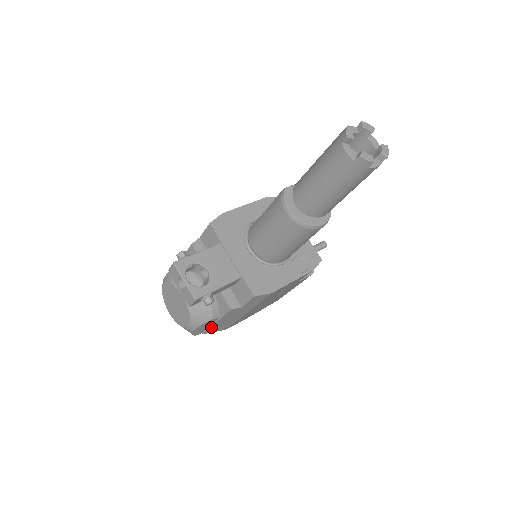
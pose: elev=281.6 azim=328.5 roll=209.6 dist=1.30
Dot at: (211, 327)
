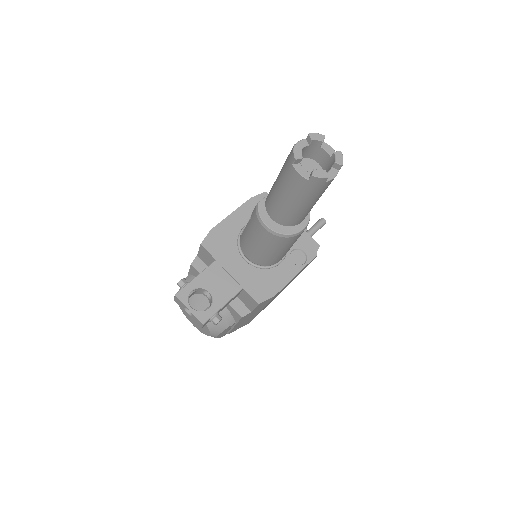
Dot at: (232, 329)
